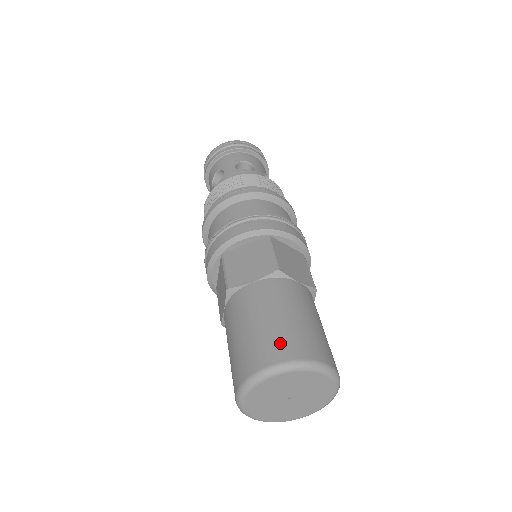
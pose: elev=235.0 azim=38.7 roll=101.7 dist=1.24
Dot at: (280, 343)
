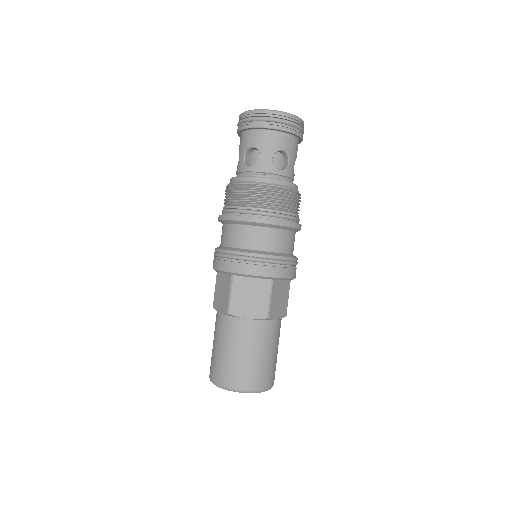
Dot at: (217, 370)
